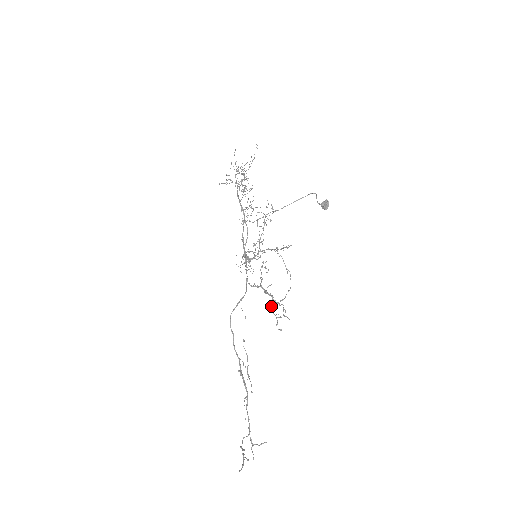
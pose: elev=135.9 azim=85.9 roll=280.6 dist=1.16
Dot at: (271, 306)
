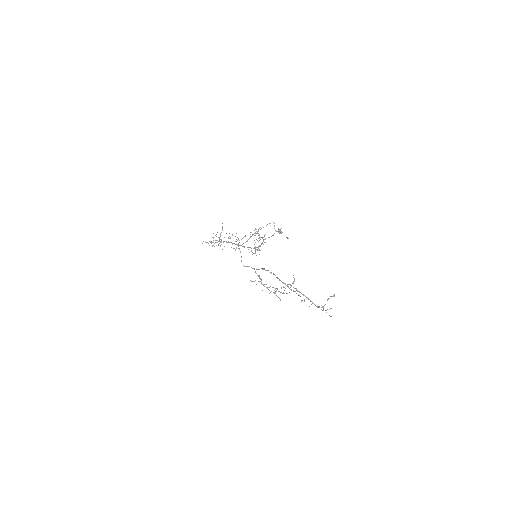
Dot at: occluded
